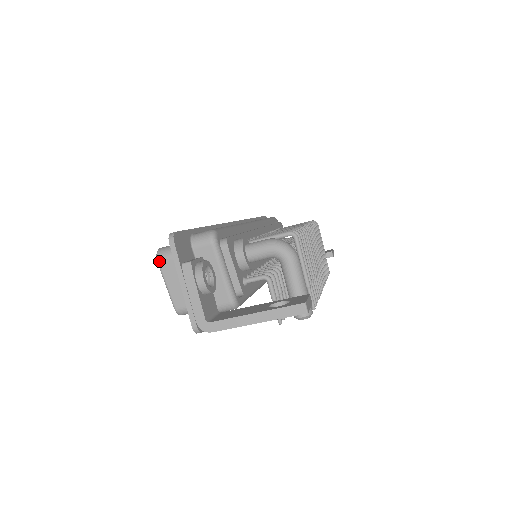
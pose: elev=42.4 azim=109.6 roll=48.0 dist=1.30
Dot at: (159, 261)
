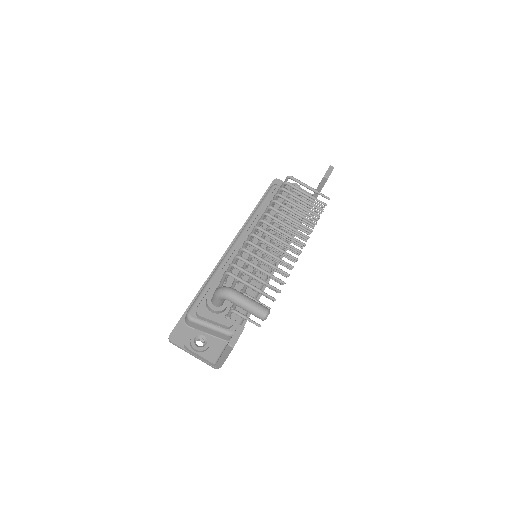
Dot at: occluded
